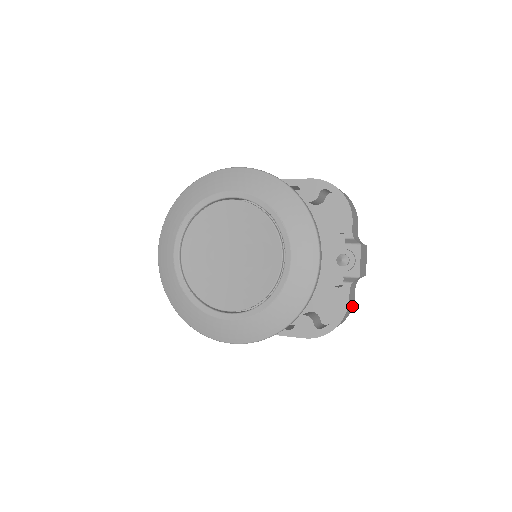
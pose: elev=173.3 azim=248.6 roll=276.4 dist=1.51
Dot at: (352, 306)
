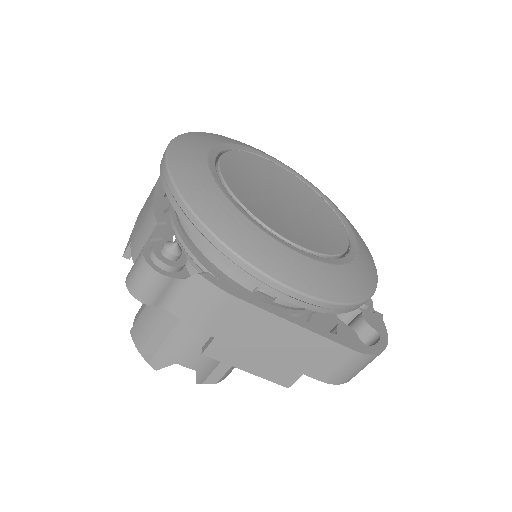
Dot at: occluded
